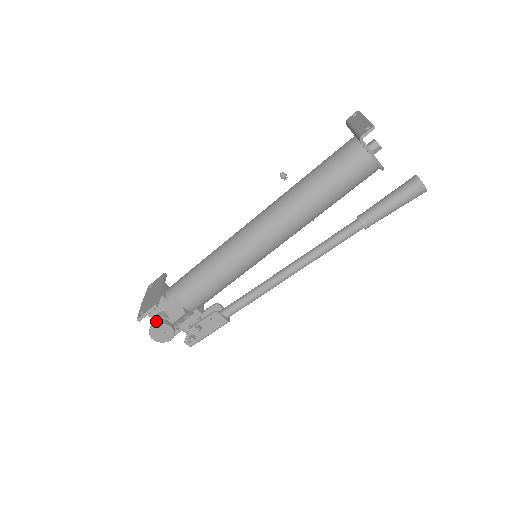
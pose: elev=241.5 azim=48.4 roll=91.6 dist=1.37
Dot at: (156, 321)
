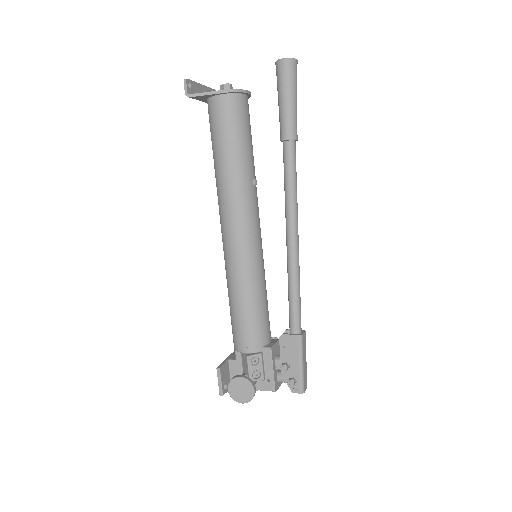
Dot at: occluded
